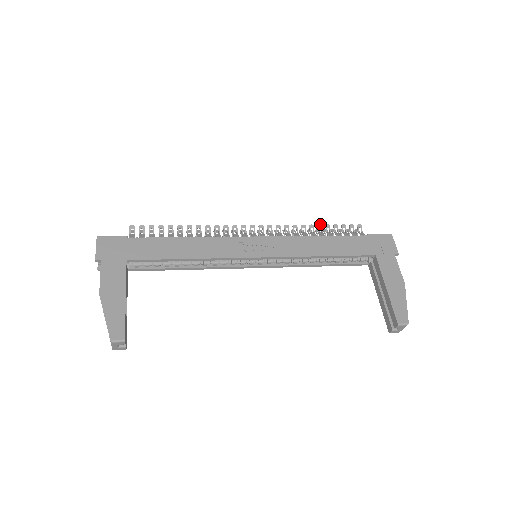
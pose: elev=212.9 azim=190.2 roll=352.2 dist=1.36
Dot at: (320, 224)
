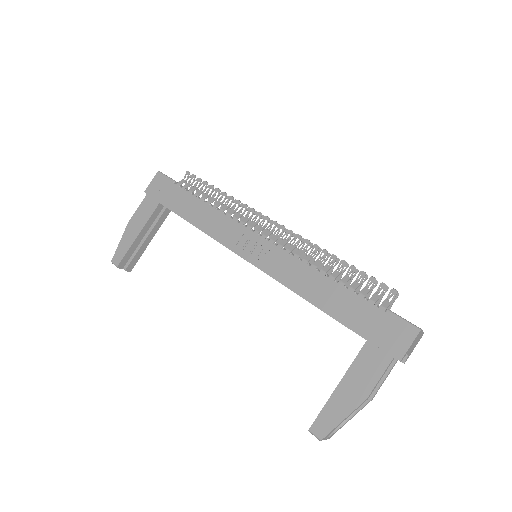
Dot at: occluded
